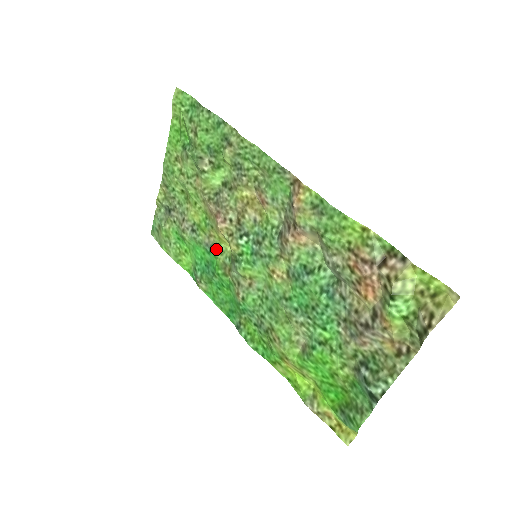
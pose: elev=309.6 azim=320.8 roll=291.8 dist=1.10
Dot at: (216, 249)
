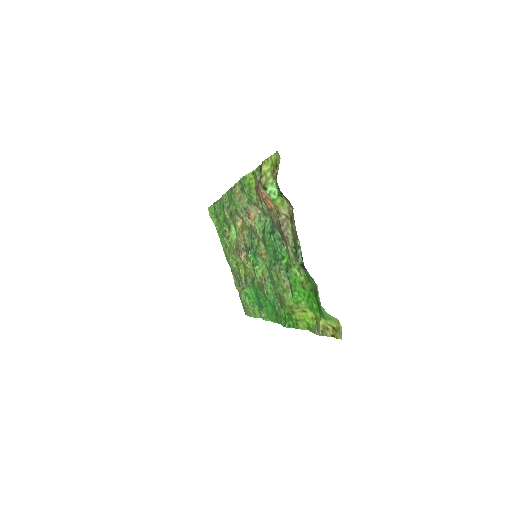
Dot at: (253, 279)
